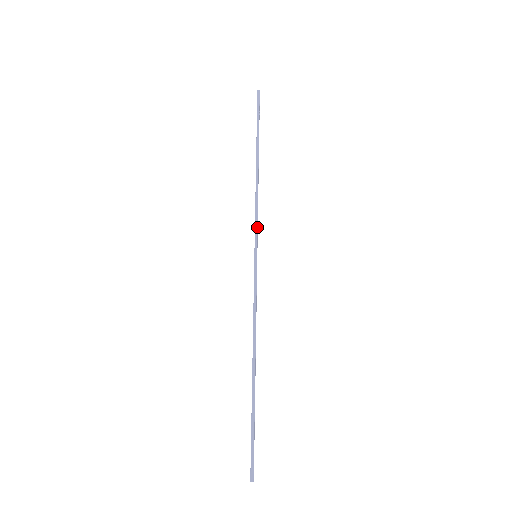
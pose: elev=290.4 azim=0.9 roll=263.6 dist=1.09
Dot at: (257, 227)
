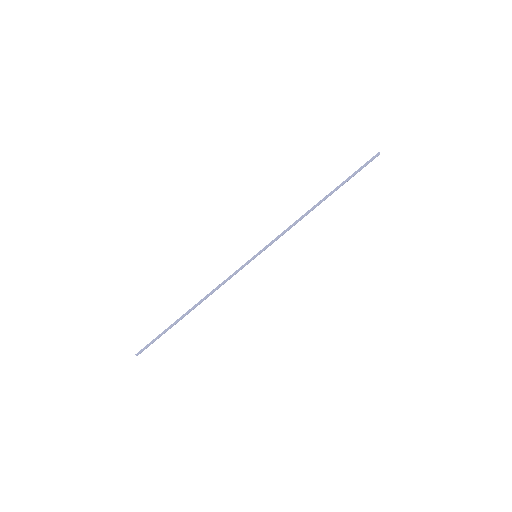
Dot at: occluded
